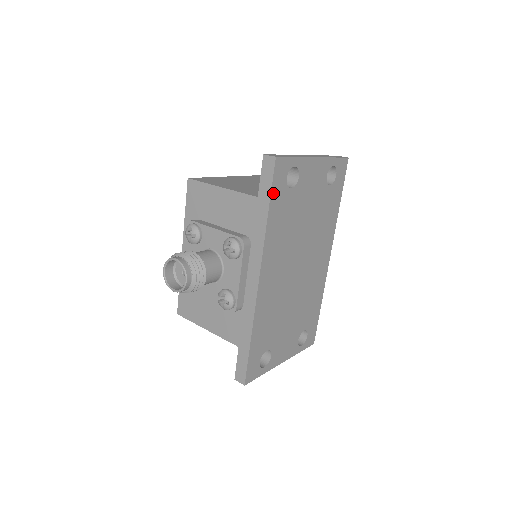
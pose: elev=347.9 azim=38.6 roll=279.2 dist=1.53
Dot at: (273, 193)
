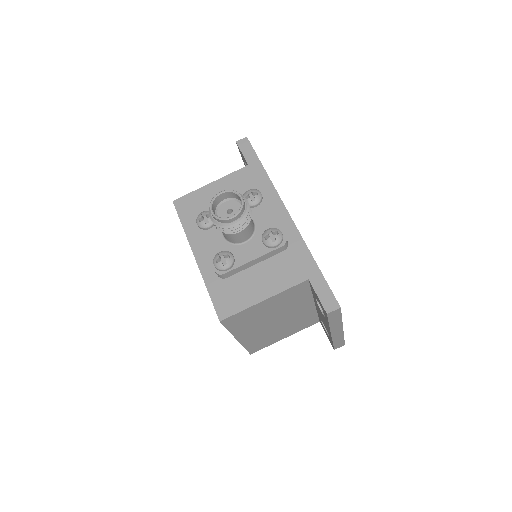
Dot at: (258, 158)
